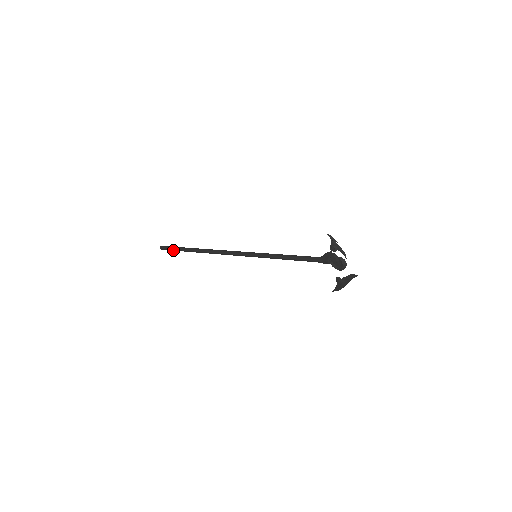
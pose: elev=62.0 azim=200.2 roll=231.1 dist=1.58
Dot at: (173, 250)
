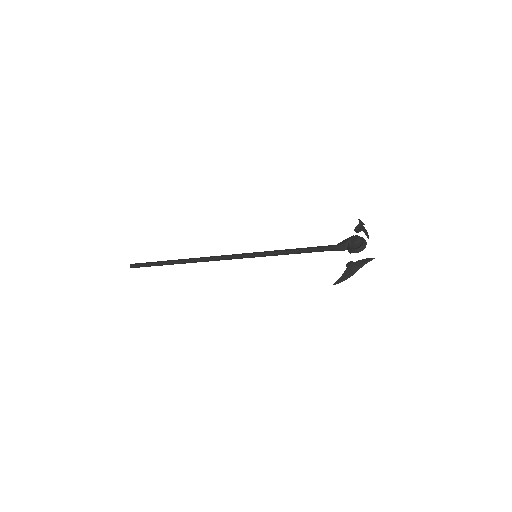
Dot at: (146, 265)
